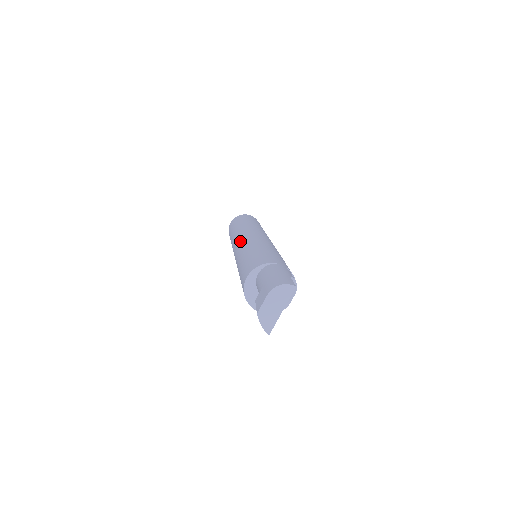
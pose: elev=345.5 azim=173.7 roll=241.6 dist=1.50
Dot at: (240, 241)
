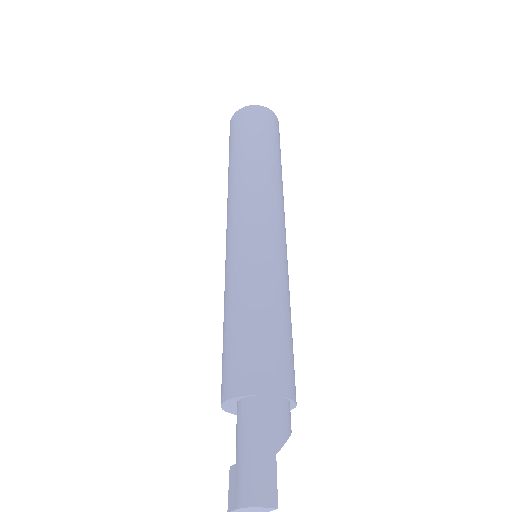
Dot at: (230, 237)
